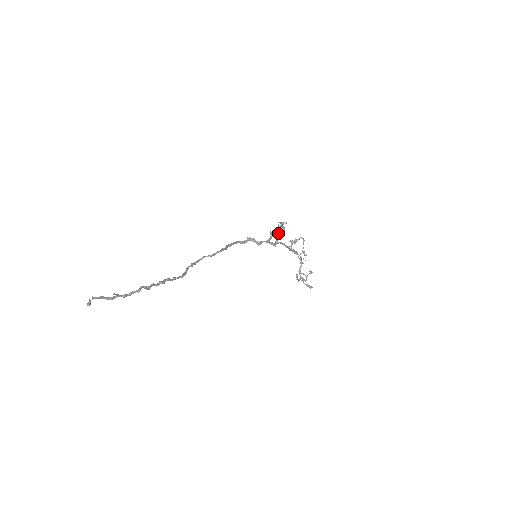
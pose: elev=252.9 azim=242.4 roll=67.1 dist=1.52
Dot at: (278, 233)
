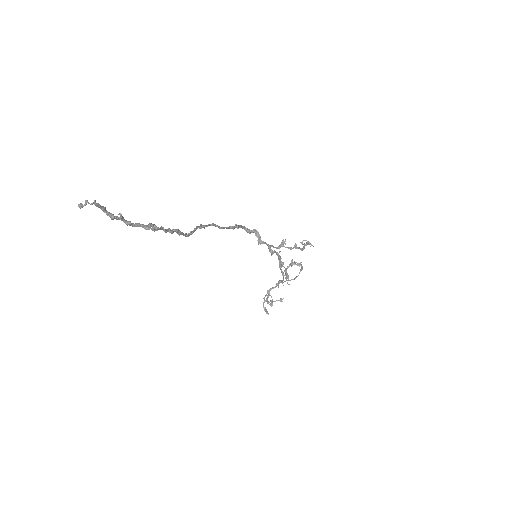
Dot at: (291, 247)
